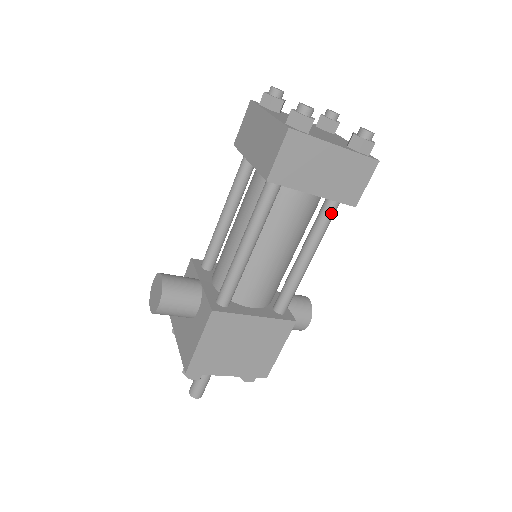
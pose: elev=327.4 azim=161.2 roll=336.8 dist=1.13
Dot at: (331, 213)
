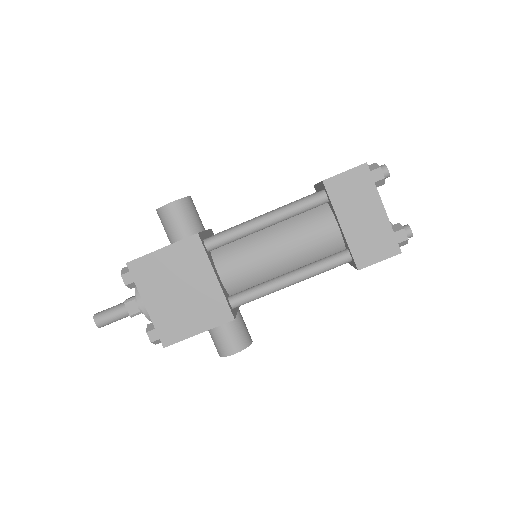
Dot at: (338, 260)
